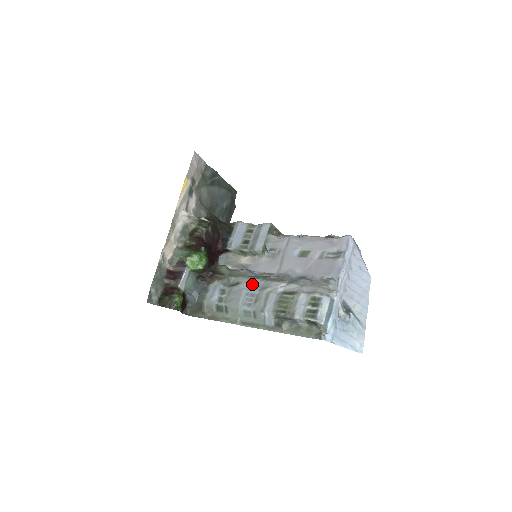
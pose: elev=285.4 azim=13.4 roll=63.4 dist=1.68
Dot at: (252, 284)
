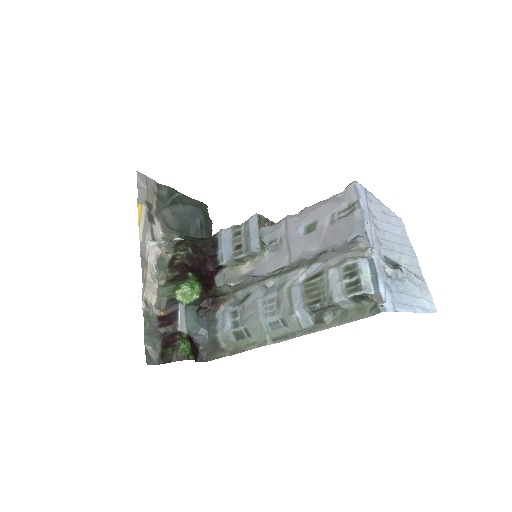
Dot at: (265, 288)
